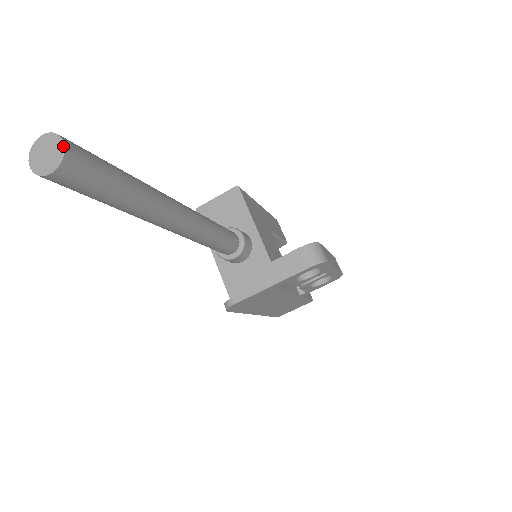
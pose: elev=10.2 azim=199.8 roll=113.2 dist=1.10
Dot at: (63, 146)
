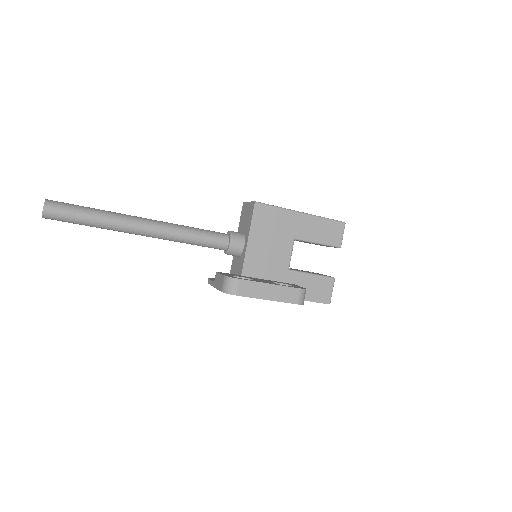
Dot at: (43, 210)
